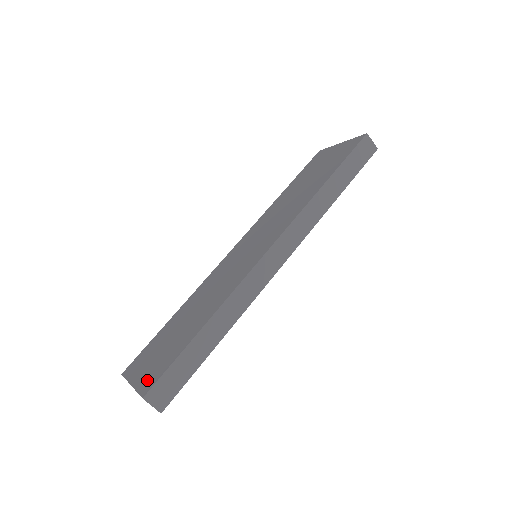
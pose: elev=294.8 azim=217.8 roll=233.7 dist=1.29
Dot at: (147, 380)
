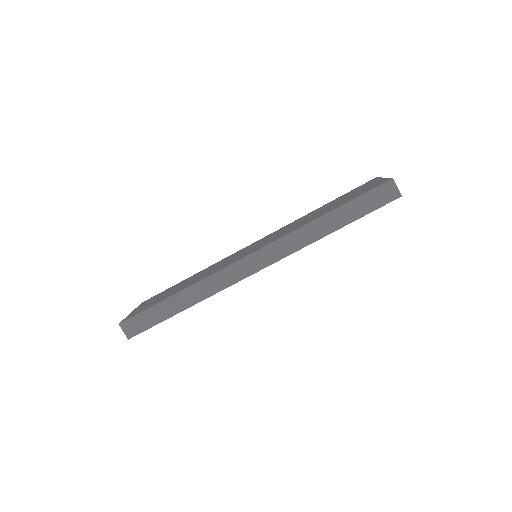
Dot at: (133, 314)
